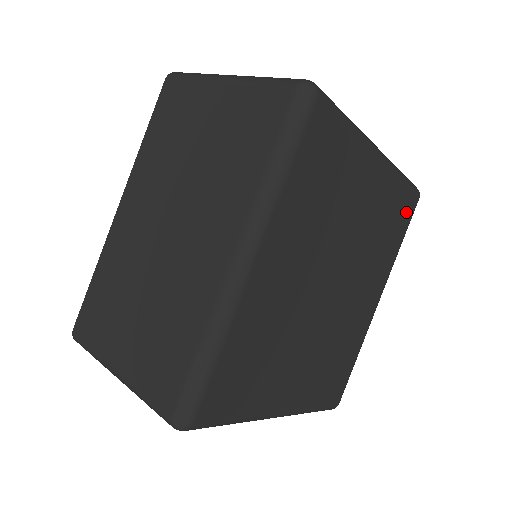
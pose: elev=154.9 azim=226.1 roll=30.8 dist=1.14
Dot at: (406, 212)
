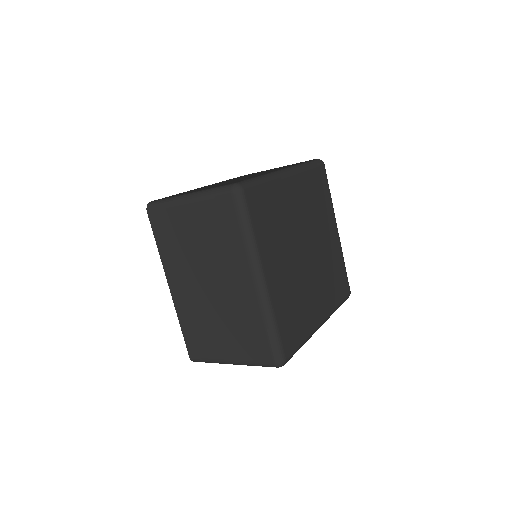
Dot at: (344, 288)
